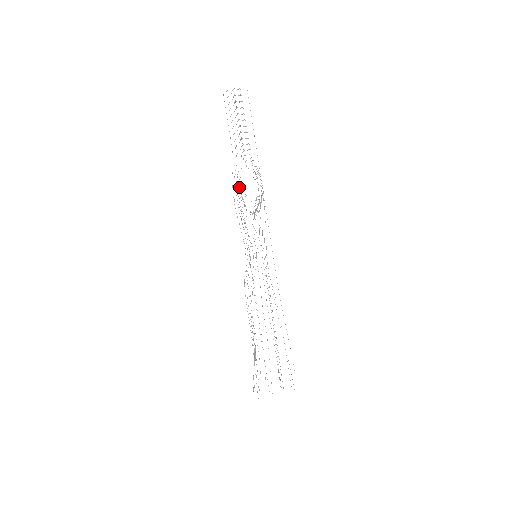
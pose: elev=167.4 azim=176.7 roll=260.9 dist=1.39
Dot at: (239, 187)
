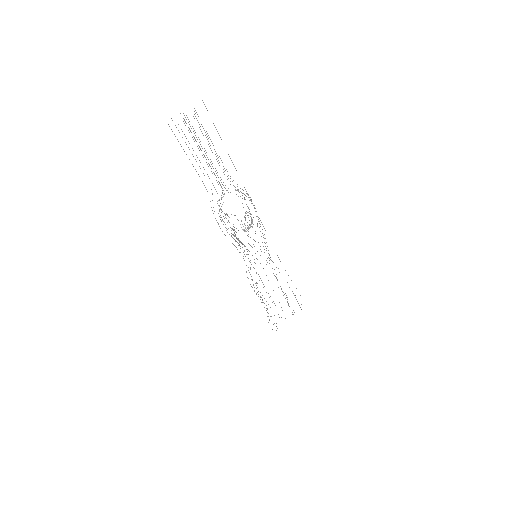
Dot at: (228, 221)
